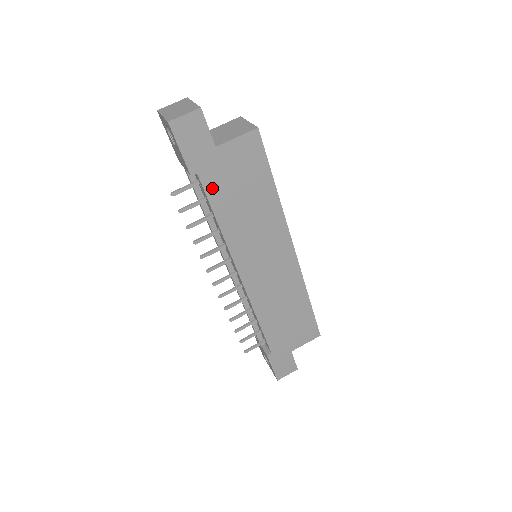
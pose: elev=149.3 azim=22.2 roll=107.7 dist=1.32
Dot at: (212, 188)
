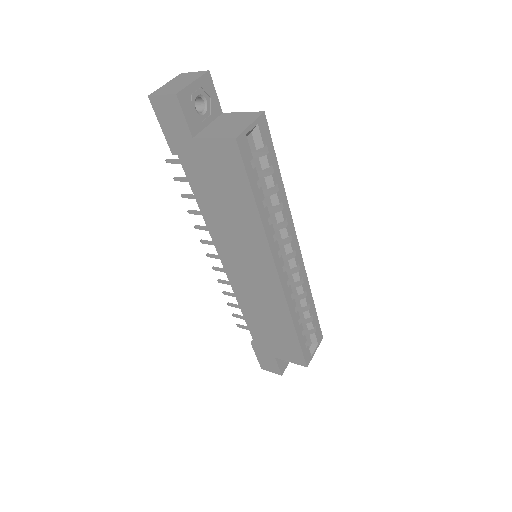
Dot at: (192, 174)
